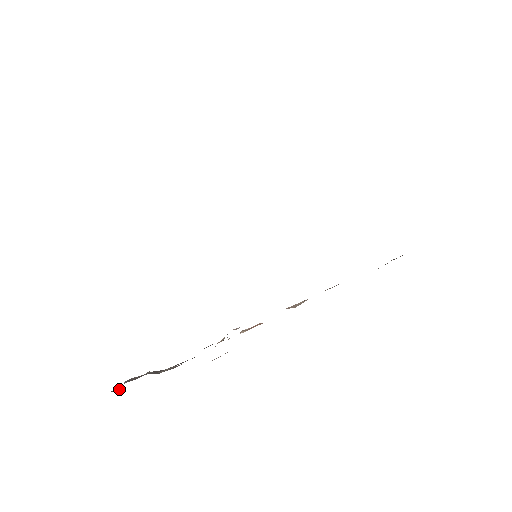
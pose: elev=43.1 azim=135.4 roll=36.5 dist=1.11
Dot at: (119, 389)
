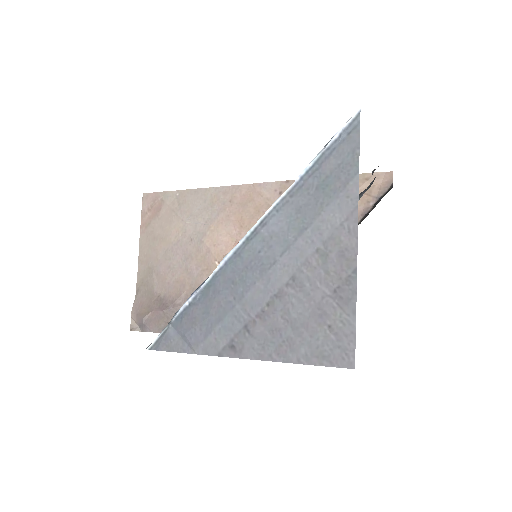
Dot at: (132, 321)
